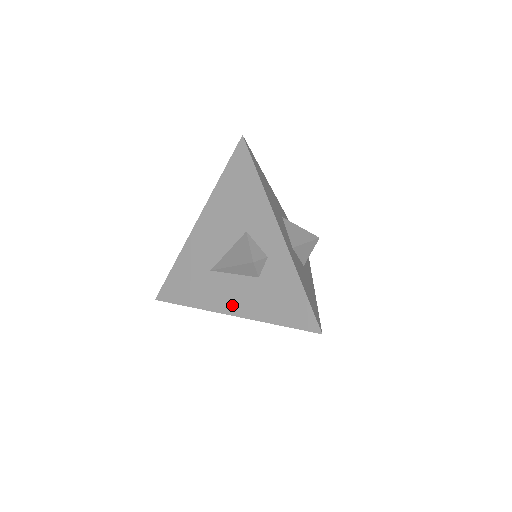
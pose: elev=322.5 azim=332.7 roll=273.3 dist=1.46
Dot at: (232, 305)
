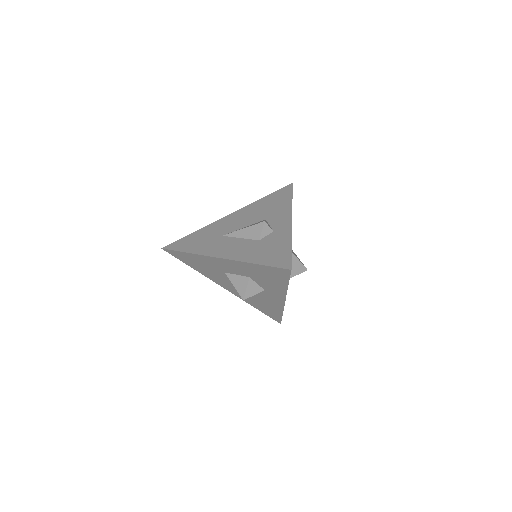
Dot at: (226, 253)
